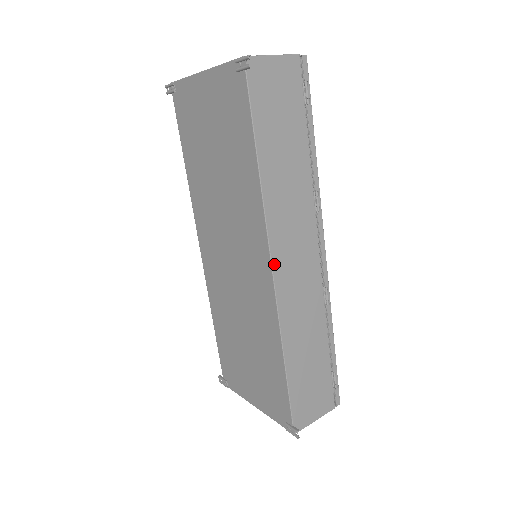
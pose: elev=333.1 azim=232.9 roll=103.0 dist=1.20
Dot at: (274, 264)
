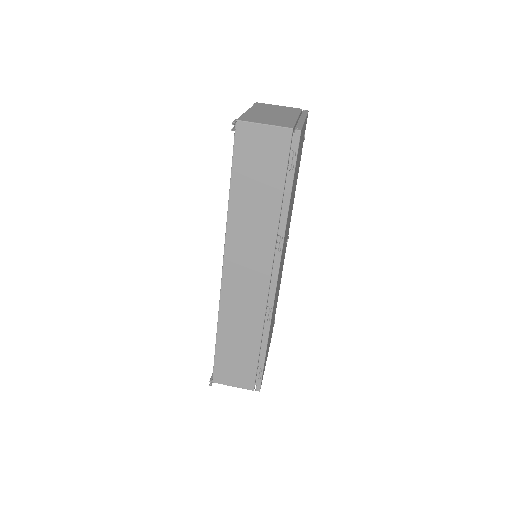
Dot at: (225, 269)
